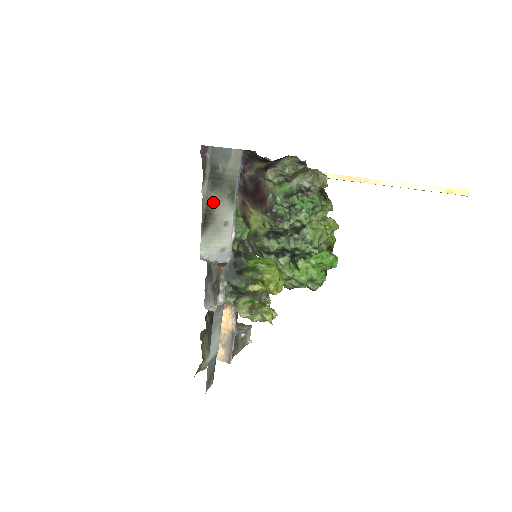
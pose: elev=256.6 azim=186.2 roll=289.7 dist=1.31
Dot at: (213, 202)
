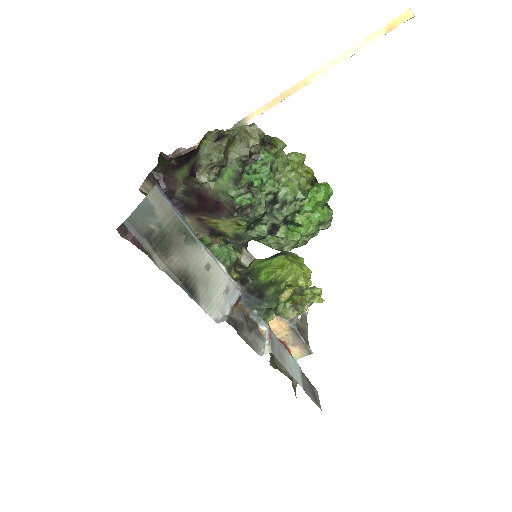
Dot at: (179, 264)
